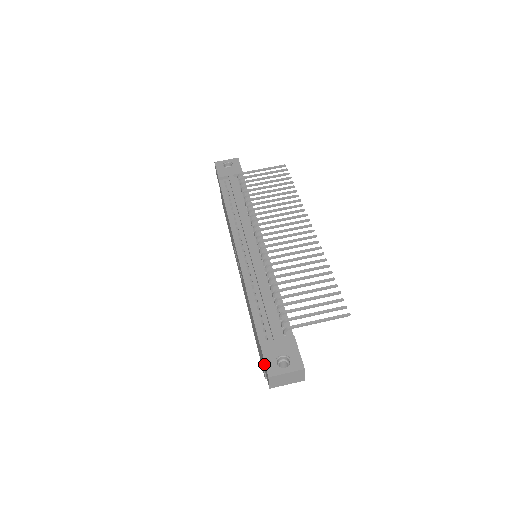
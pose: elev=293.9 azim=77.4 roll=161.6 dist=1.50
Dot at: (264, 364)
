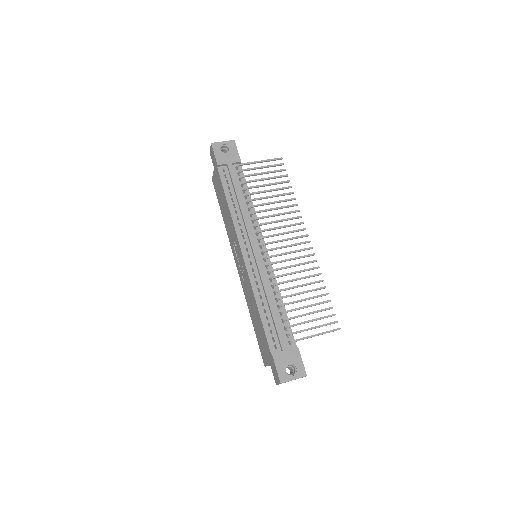
Dot at: (275, 369)
